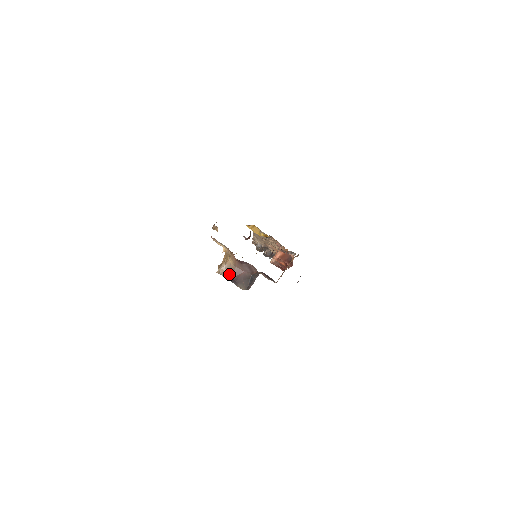
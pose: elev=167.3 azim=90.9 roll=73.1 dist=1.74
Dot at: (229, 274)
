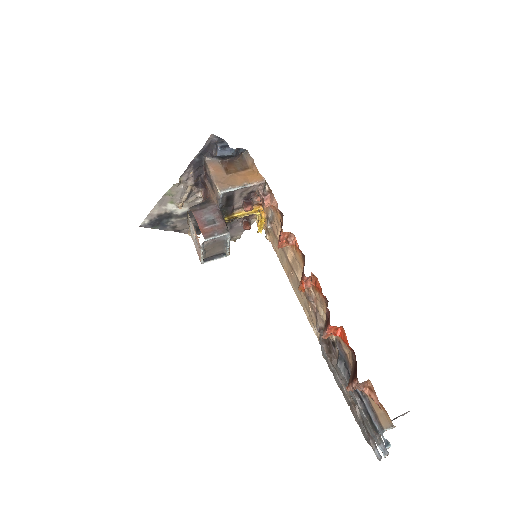
Dot at: occluded
